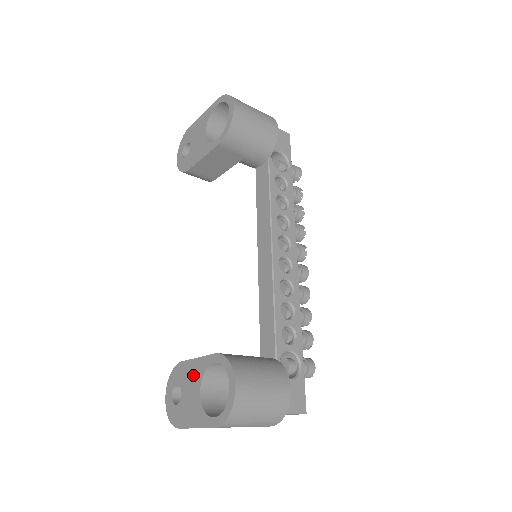
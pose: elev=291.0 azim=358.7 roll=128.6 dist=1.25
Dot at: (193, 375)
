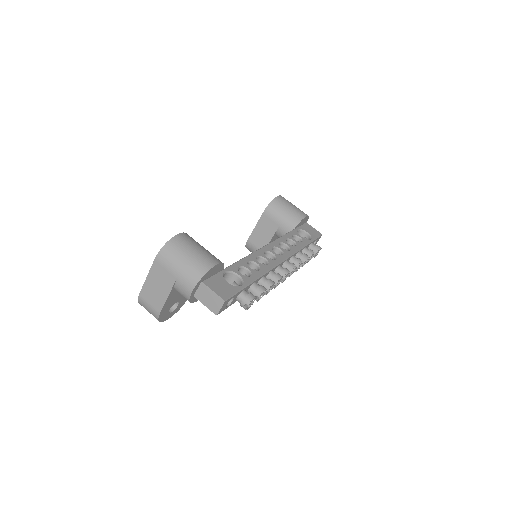
Dot at: occluded
